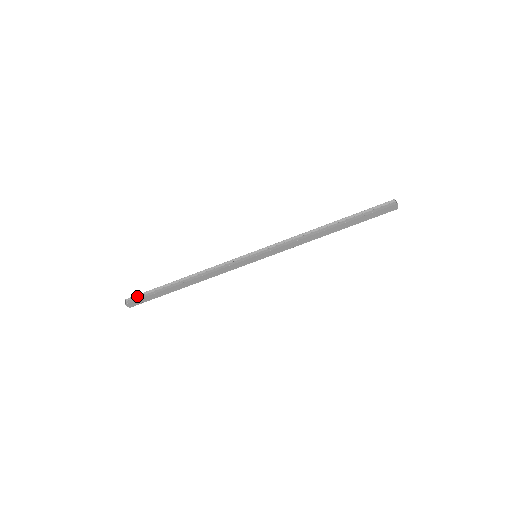
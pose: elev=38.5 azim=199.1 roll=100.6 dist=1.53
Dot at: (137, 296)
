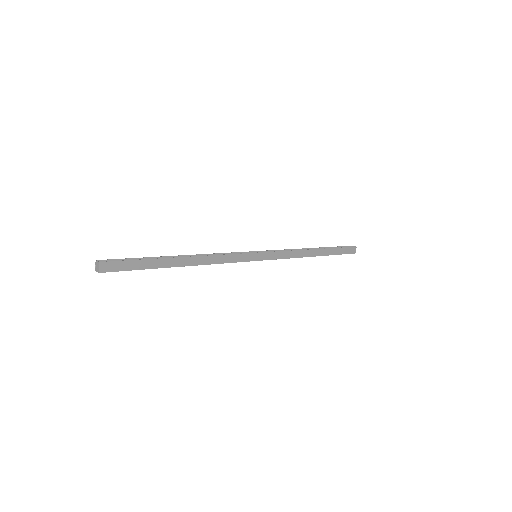
Dot at: (114, 260)
